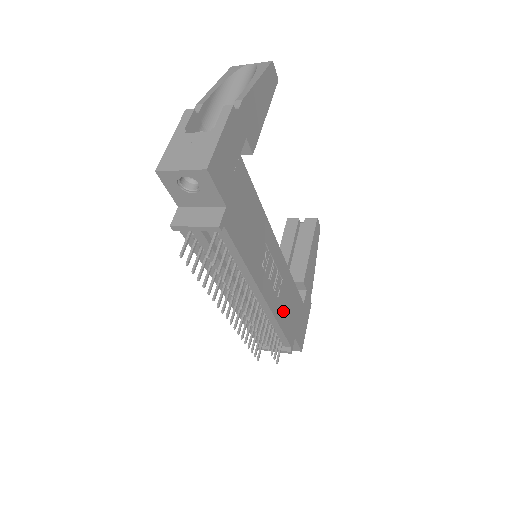
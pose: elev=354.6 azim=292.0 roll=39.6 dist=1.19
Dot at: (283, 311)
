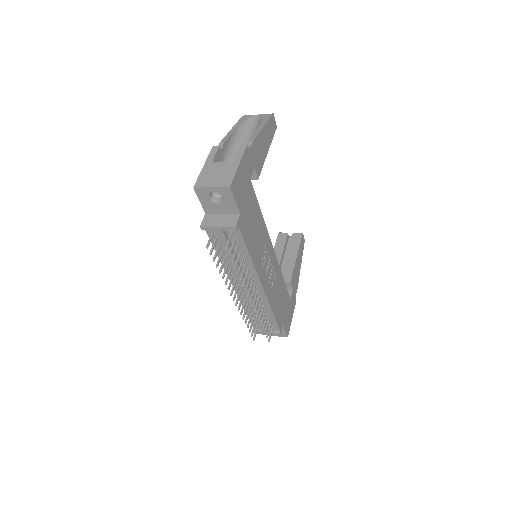
Dot at: (275, 300)
